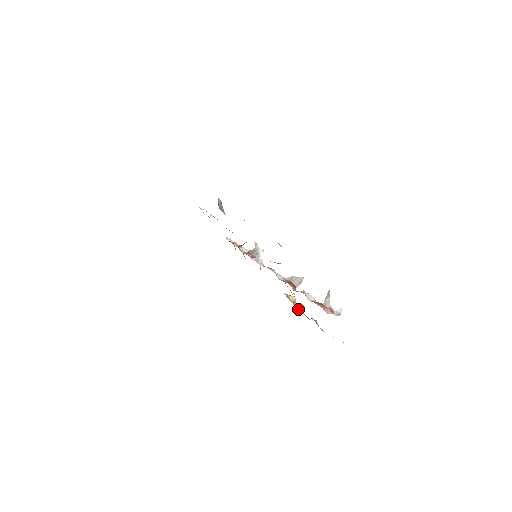
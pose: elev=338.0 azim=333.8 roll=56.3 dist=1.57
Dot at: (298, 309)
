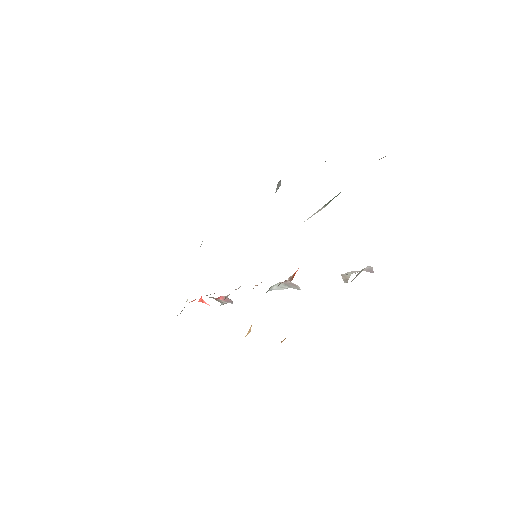
Dot at: occluded
